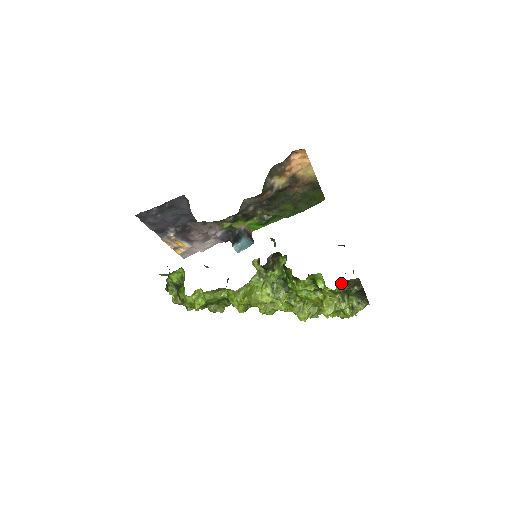
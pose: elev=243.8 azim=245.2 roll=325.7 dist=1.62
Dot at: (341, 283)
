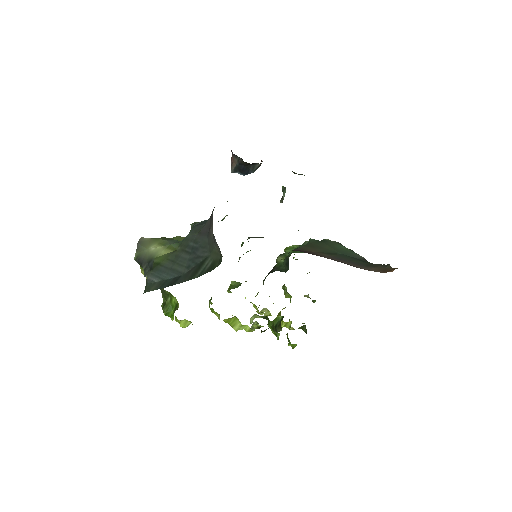
Dot at: occluded
